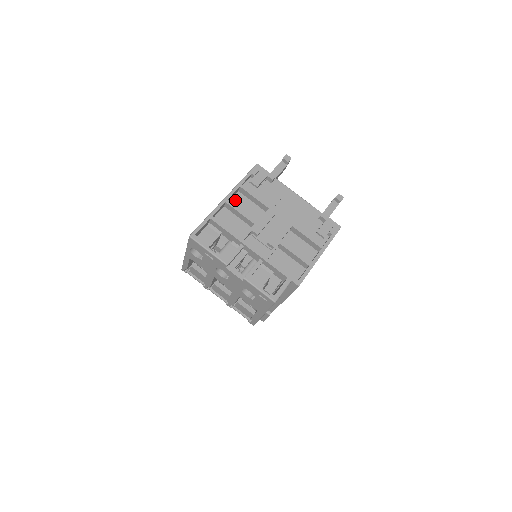
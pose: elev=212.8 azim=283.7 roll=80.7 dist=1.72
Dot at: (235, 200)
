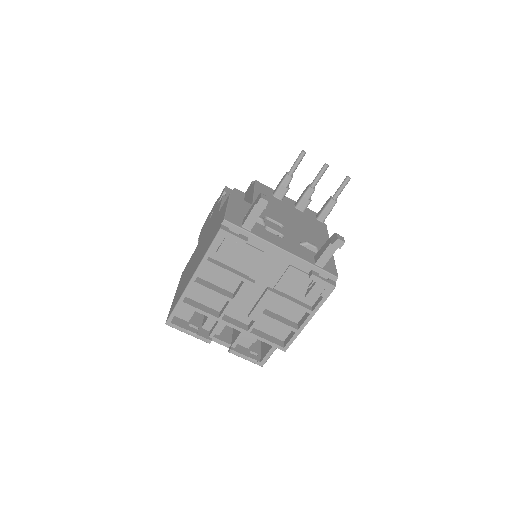
Dot at: (205, 270)
